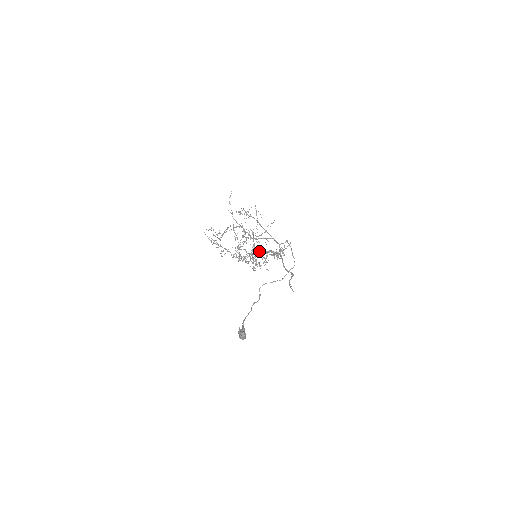
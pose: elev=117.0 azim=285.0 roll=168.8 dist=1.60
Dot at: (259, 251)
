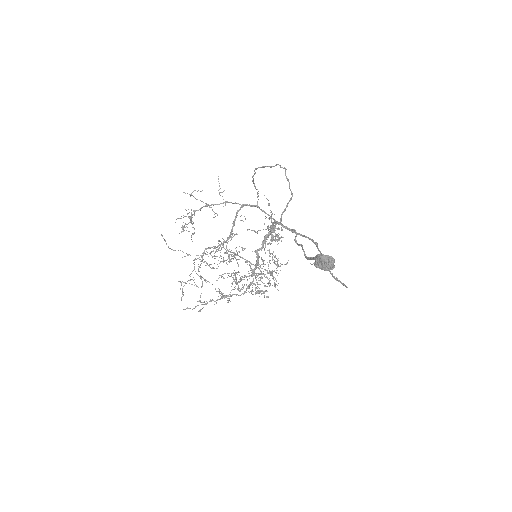
Dot at: occluded
